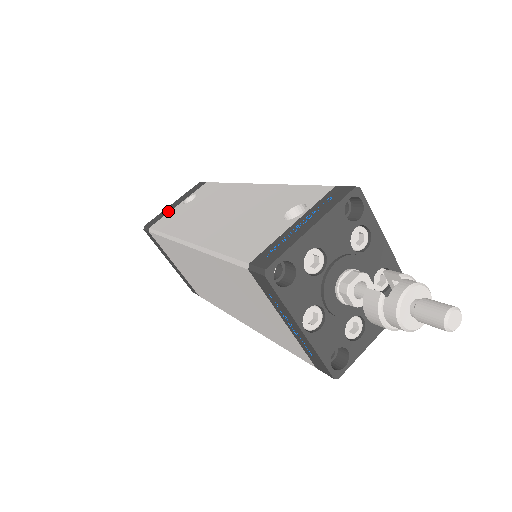
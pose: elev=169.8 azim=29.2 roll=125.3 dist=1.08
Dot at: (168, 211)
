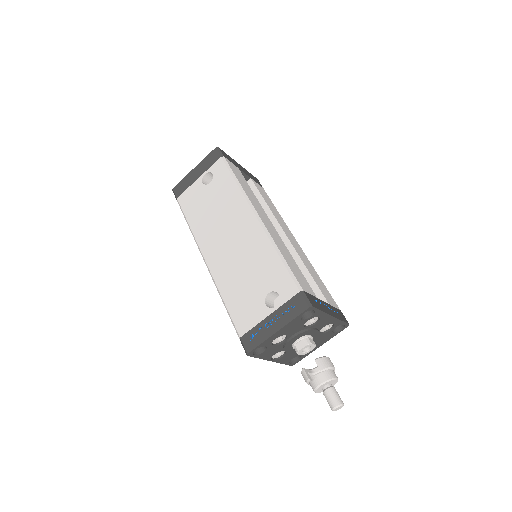
Dot at: (190, 182)
